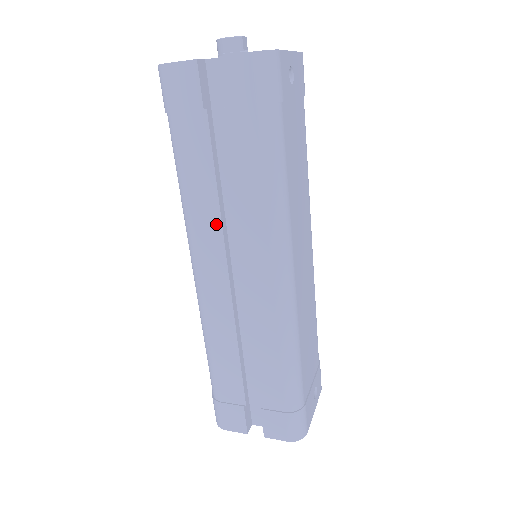
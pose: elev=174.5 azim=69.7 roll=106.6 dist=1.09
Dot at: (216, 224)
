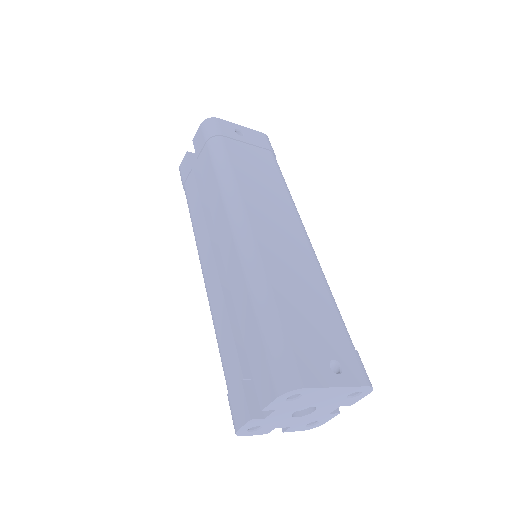
Dot at: (204, 225)
